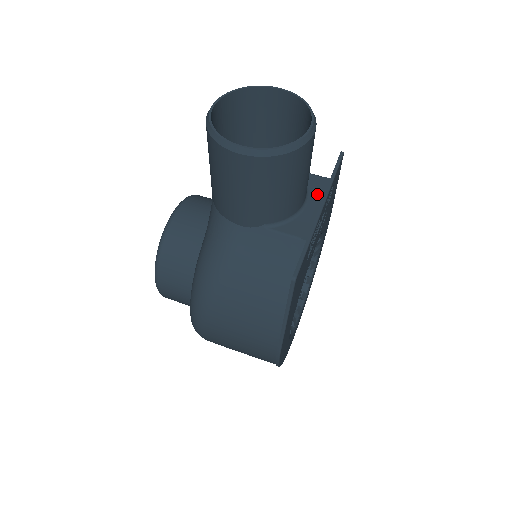
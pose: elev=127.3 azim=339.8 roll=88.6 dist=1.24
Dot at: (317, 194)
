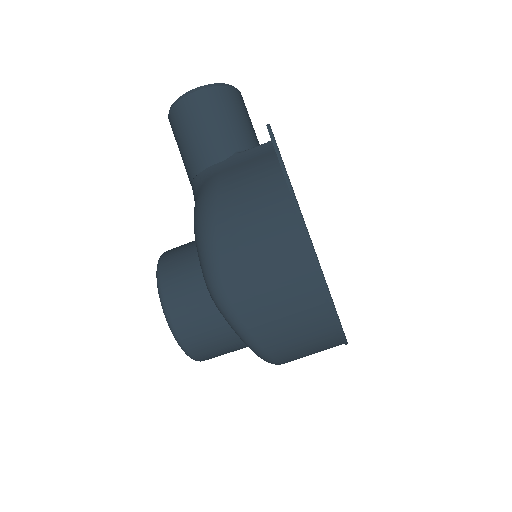
Dot at: occluded
